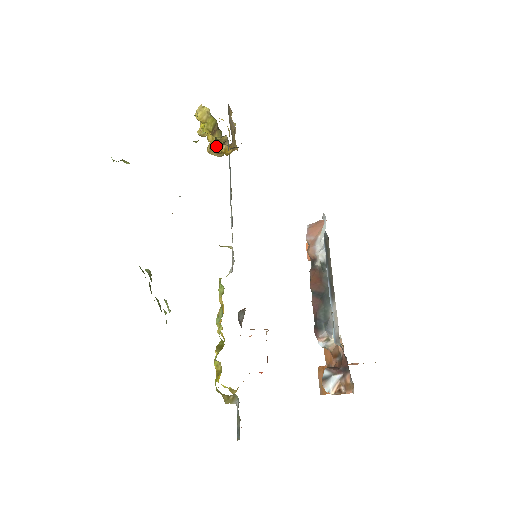
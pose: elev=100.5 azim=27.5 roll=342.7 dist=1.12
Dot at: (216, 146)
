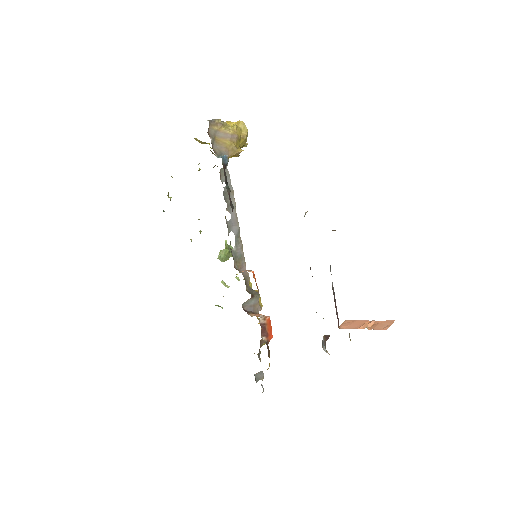
Dot at: occluded
